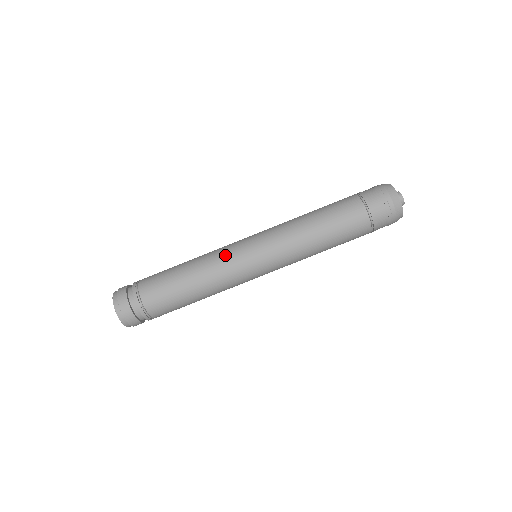
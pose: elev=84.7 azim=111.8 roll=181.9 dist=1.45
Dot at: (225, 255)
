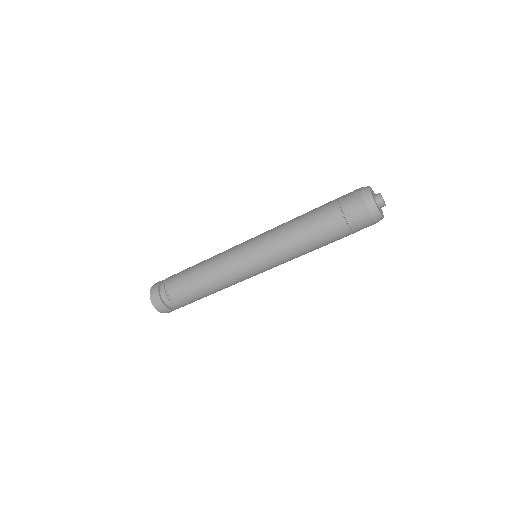
Dot at: (232, 271)
